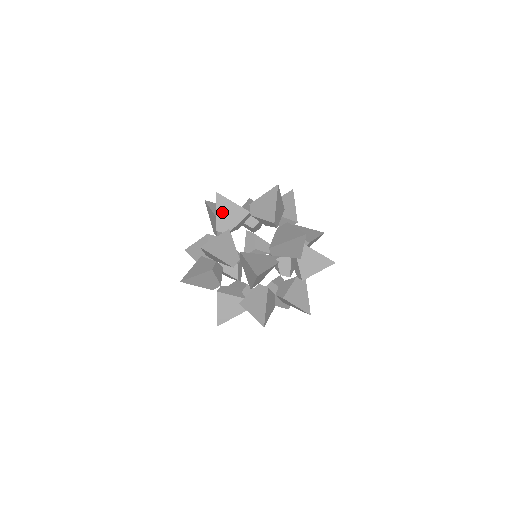
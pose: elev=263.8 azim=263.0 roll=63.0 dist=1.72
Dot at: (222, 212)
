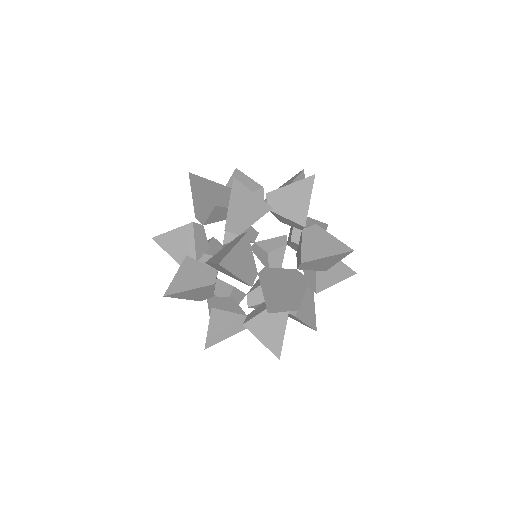
Dot at: (218, 267)
